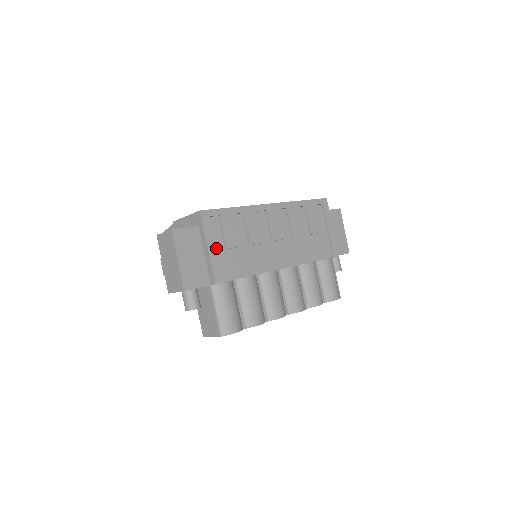
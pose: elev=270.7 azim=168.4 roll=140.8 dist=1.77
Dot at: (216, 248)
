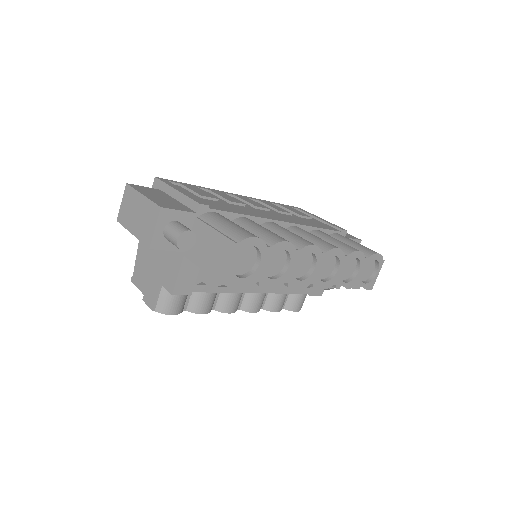
Dot at: occluded
